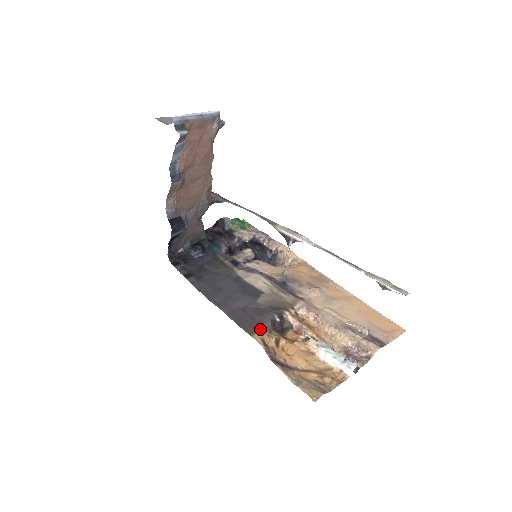
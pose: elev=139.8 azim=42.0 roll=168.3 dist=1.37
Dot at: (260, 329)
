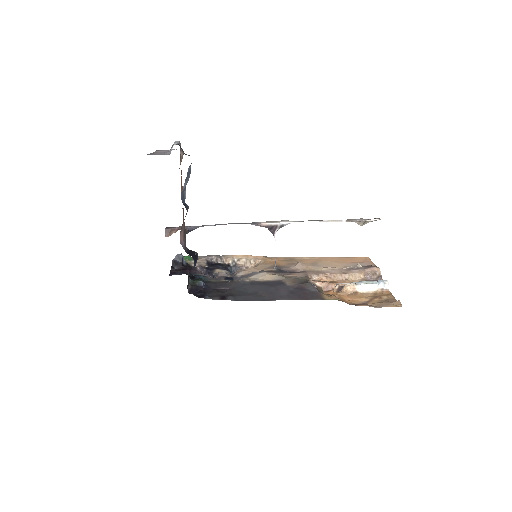
Dot at: (321, 294)
